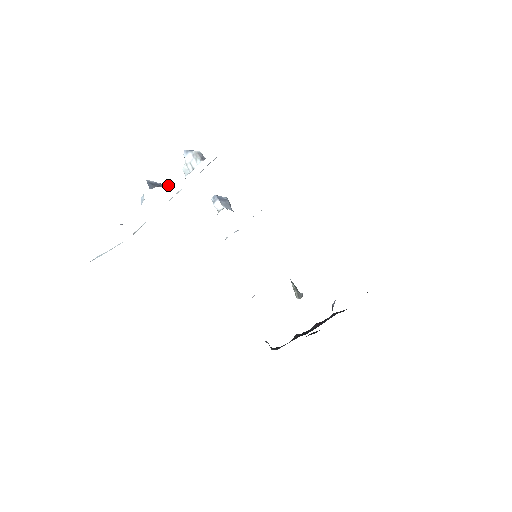
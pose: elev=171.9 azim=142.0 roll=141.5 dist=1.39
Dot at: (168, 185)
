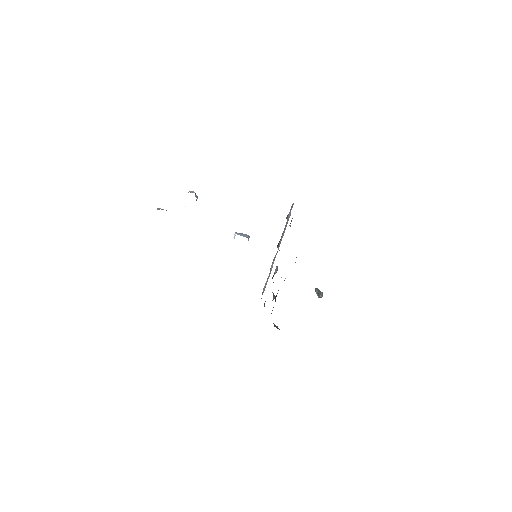
Dot at: occluded
